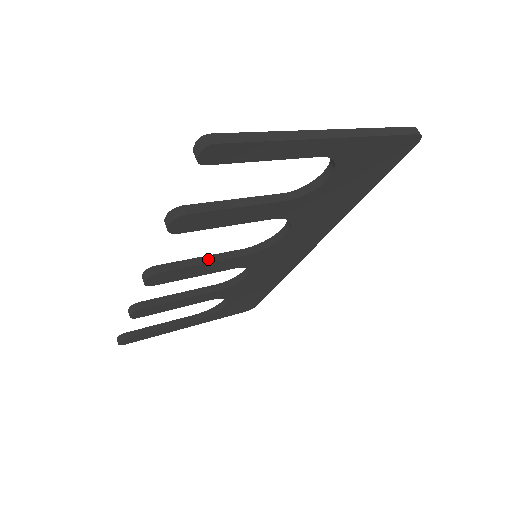
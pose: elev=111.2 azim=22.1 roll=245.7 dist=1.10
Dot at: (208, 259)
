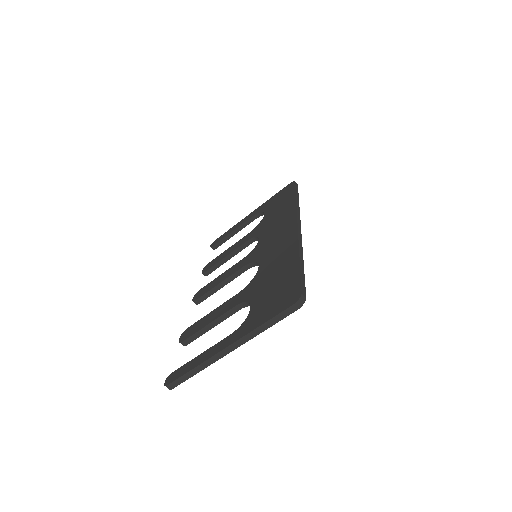
Dot at: (223, 284)
